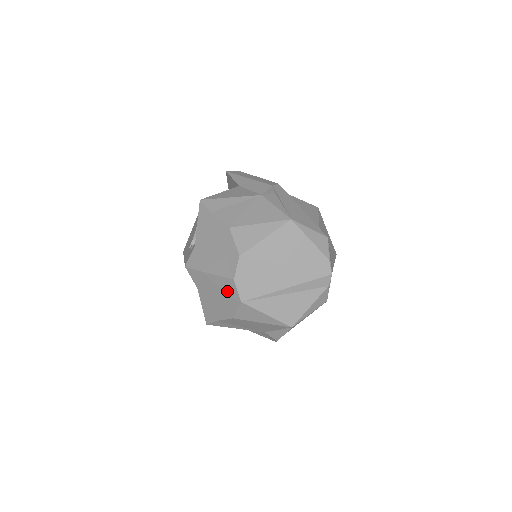
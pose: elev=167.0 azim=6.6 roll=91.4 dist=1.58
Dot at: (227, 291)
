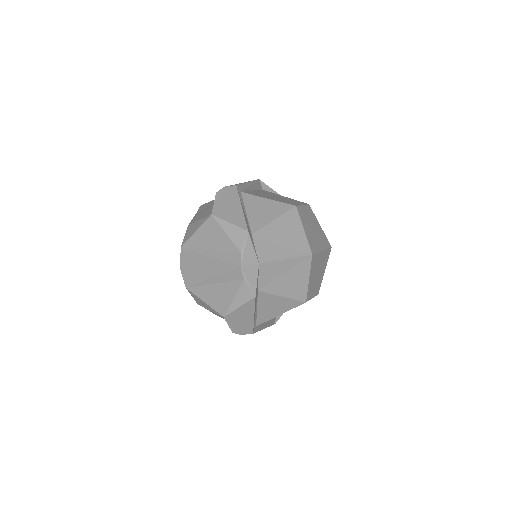
Dot at: occluded
